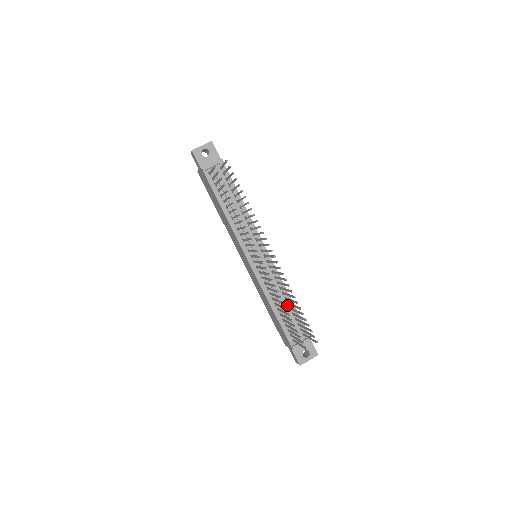
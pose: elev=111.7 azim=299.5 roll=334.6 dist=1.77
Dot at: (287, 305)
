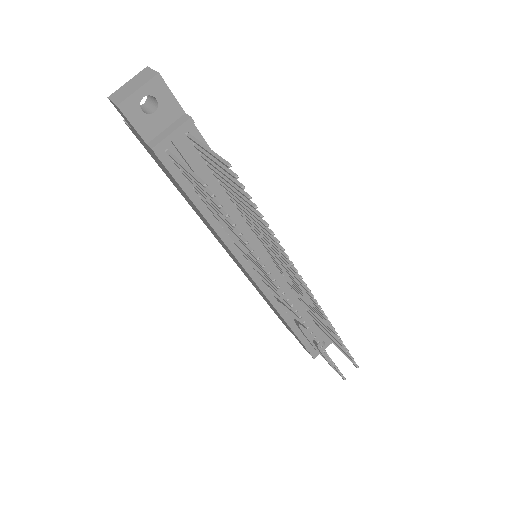
Dot at: (303, 308)
